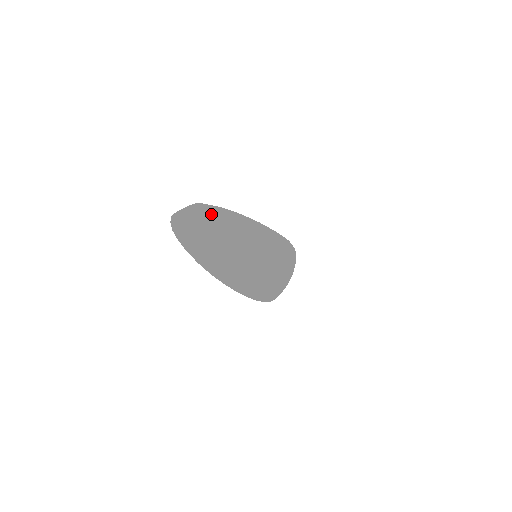
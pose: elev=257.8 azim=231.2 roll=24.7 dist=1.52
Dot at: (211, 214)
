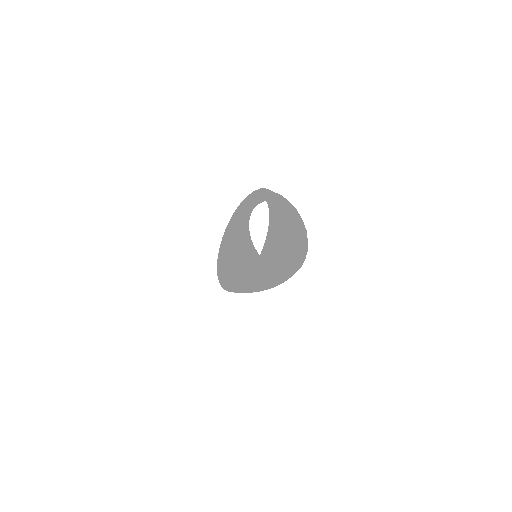
Dot at: (302, 229)
